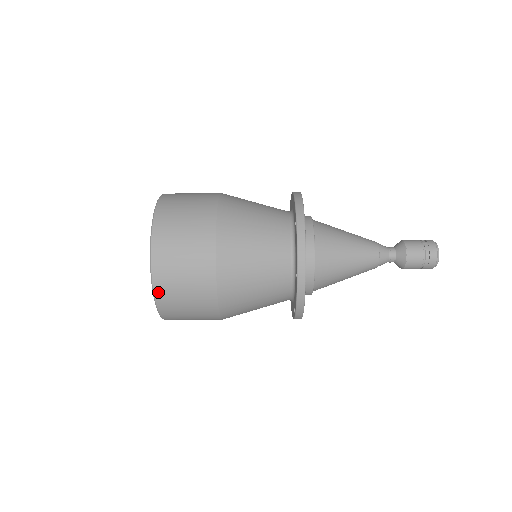
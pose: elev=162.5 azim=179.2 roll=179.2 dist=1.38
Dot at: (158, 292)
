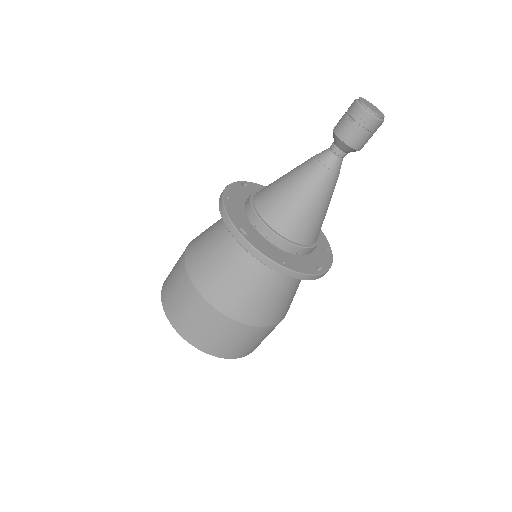
Dot at: (223, 356)
